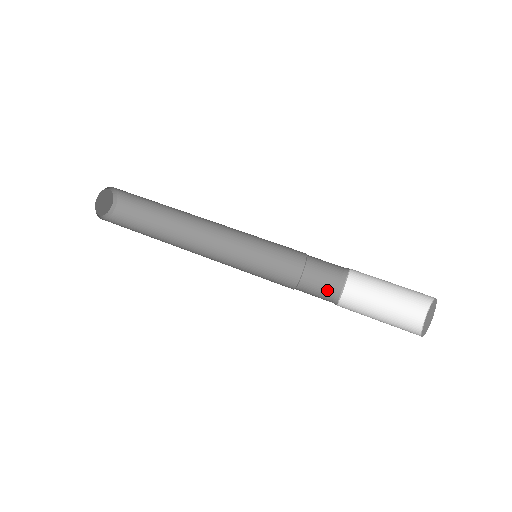
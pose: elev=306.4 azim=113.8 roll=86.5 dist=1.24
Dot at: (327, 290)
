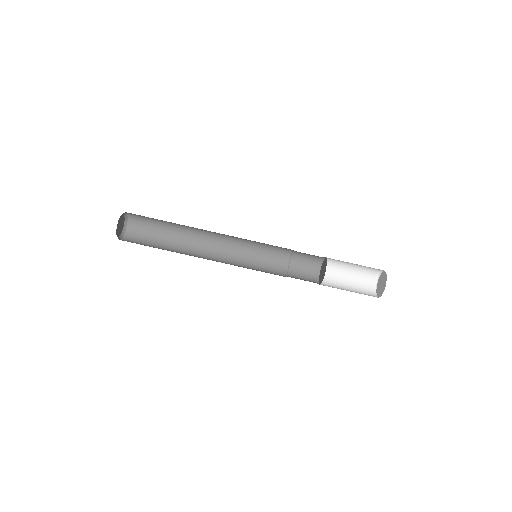
Dot at: (309, 276)
